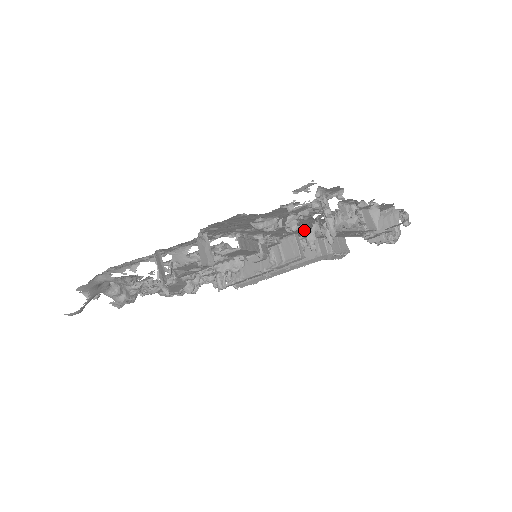
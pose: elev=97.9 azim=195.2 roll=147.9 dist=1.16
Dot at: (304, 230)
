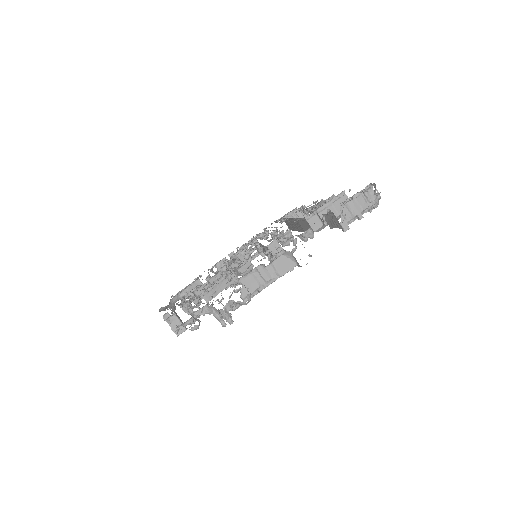
Dot at: (229, 297)
